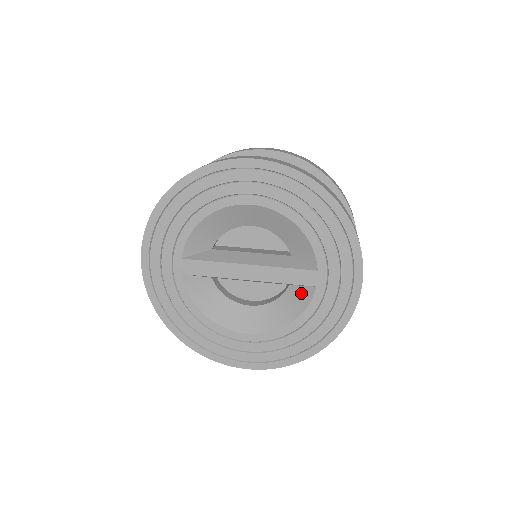
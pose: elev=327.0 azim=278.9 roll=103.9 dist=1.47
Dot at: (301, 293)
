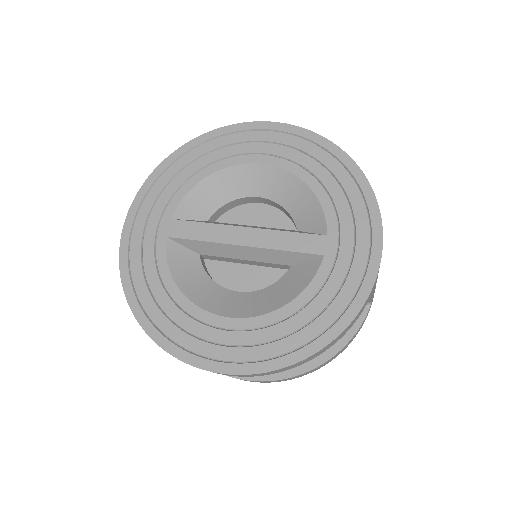
Dot at: (304, 269)
